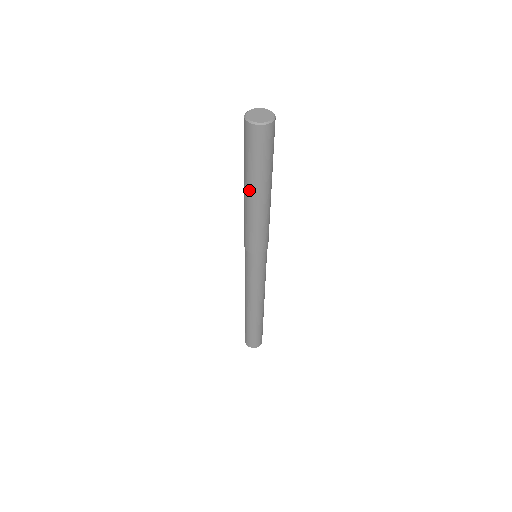
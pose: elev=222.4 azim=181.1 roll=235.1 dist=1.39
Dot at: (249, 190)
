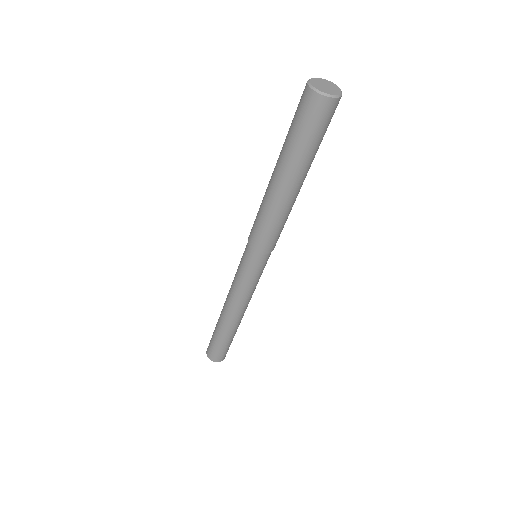
Dot at: (281, 174)
